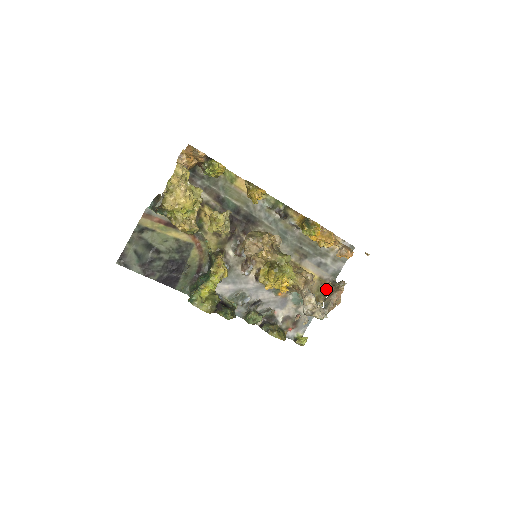
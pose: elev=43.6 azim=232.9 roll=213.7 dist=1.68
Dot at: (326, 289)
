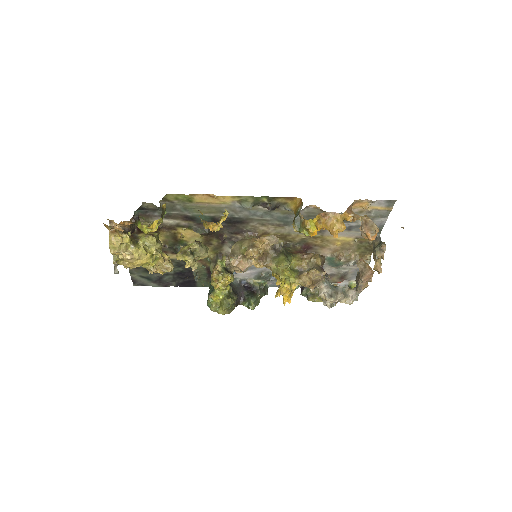
Dot at: (370, 245)
